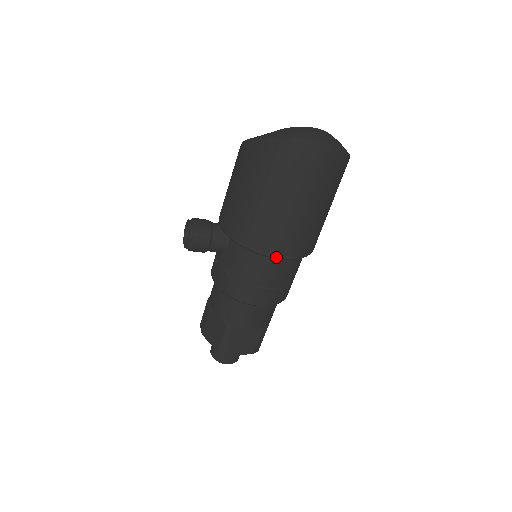
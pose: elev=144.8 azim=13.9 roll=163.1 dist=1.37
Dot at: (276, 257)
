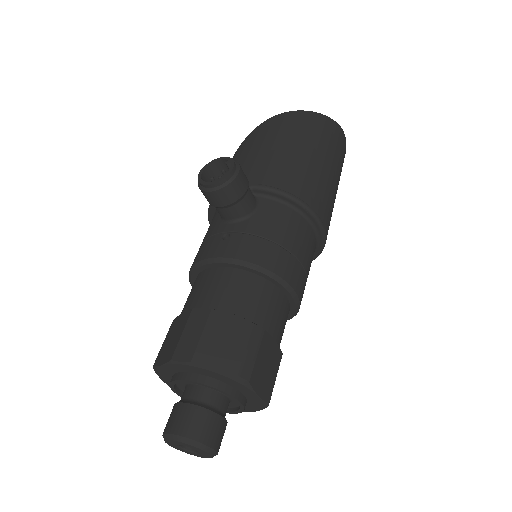
Dot at: (321, 221)
